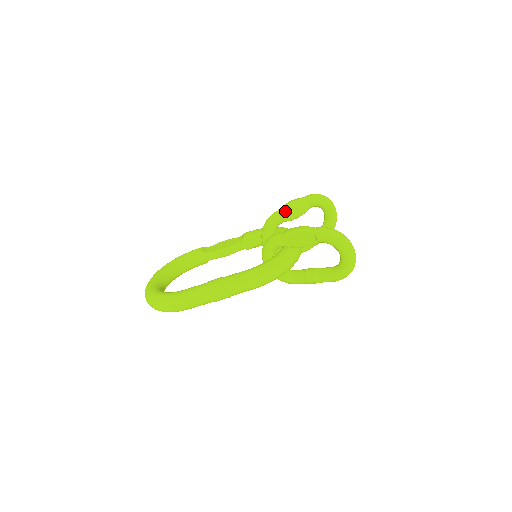
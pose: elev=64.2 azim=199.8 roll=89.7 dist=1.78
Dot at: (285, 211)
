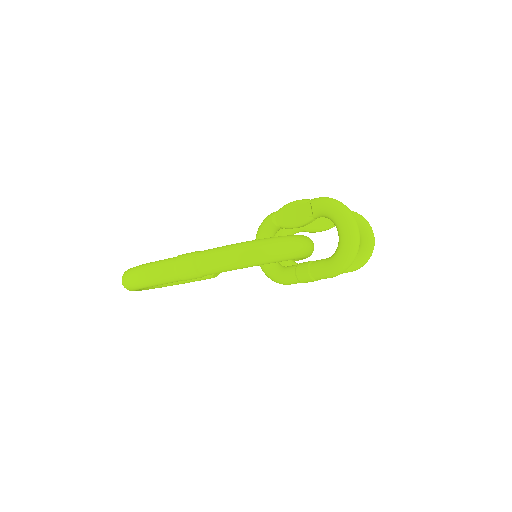
Dot at: occluded
